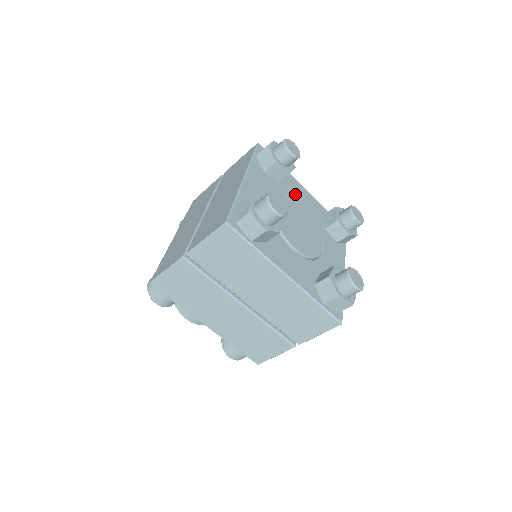
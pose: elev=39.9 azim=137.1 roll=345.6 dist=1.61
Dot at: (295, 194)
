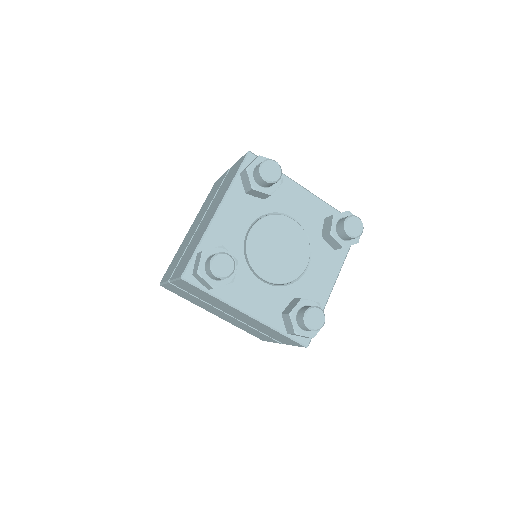
Dot at: (288, 204)
